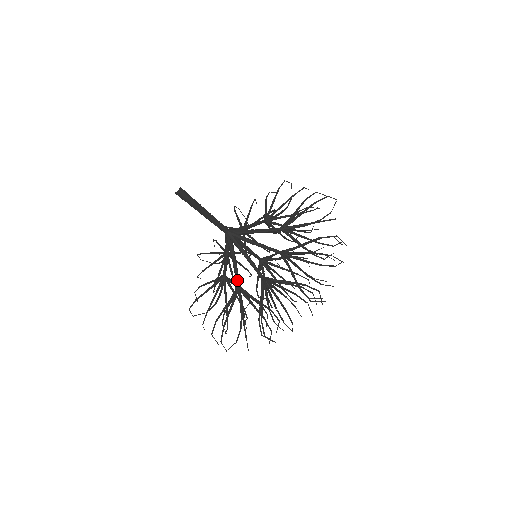
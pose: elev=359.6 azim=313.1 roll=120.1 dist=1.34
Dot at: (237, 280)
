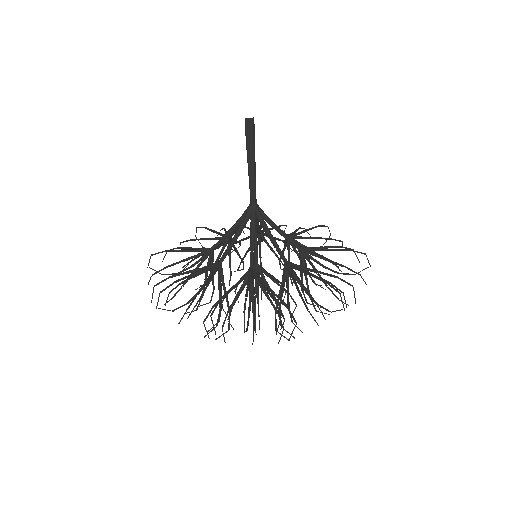
Dot at: (253, 260)
